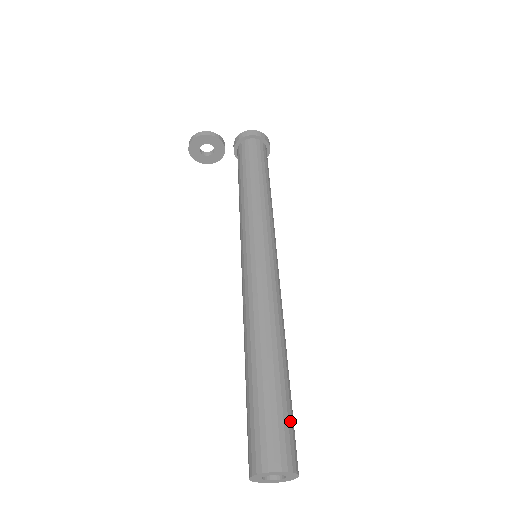
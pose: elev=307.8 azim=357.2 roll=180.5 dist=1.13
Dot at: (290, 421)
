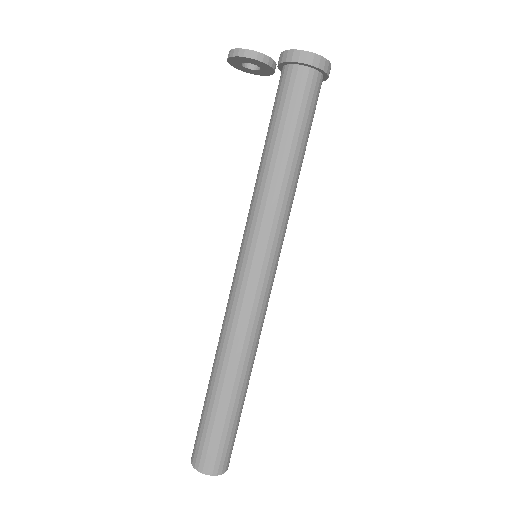
Dot at: (223, 439)
